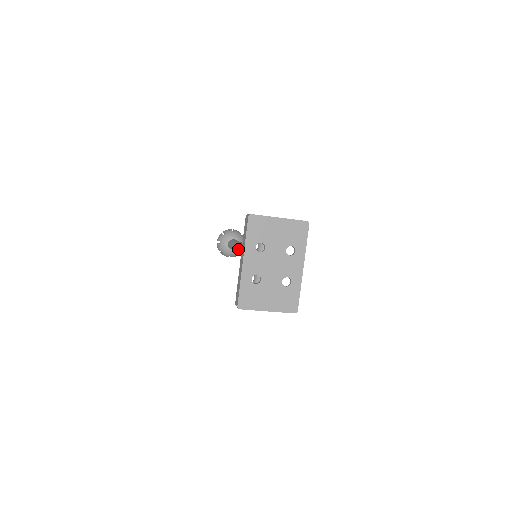
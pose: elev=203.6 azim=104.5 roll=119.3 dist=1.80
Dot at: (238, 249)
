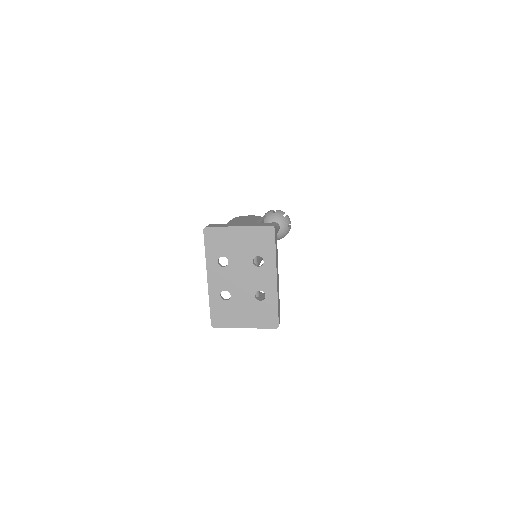
Dot at: occluded
